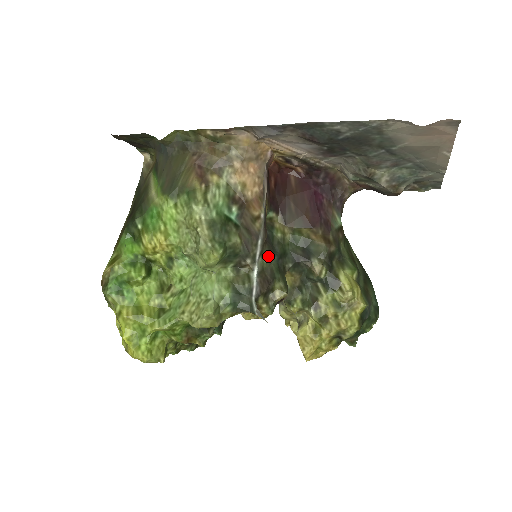
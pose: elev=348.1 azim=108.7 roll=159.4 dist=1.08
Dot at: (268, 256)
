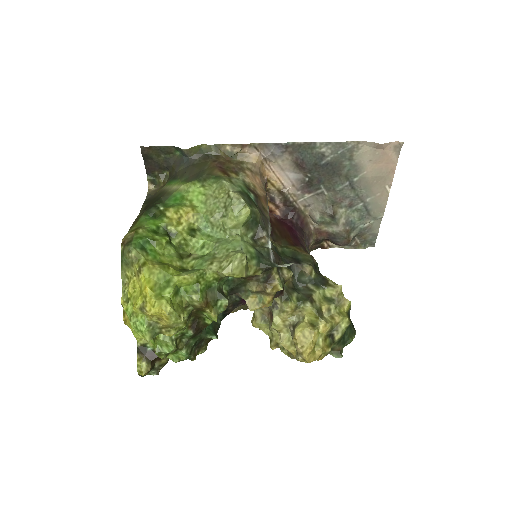
Dot at: (273, 245)
